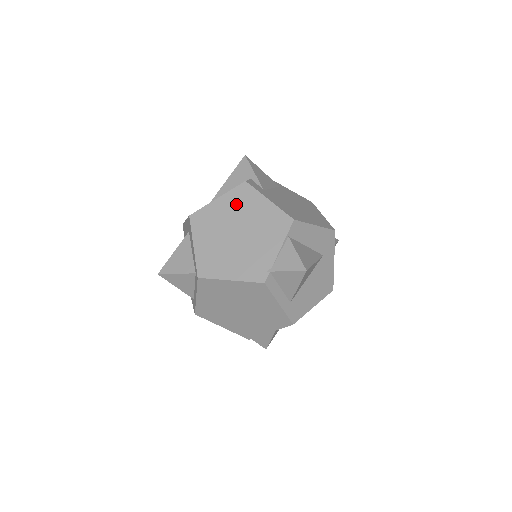
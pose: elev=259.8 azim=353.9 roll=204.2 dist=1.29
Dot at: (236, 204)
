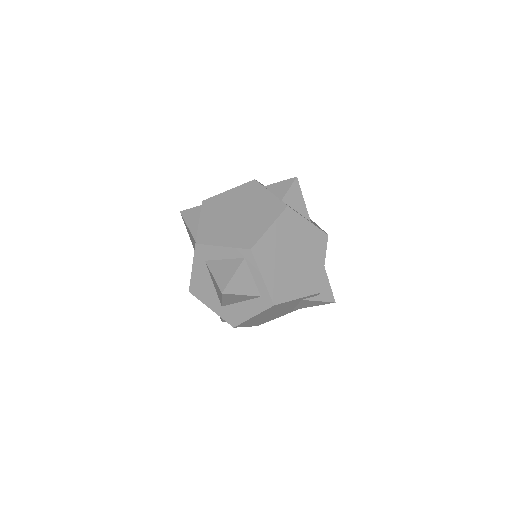
Dot at: (214, 210)
